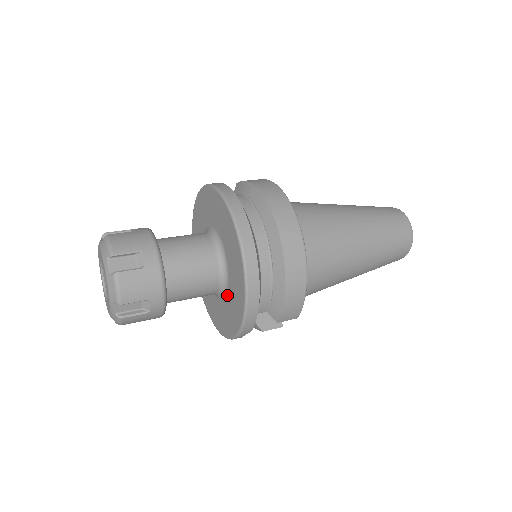
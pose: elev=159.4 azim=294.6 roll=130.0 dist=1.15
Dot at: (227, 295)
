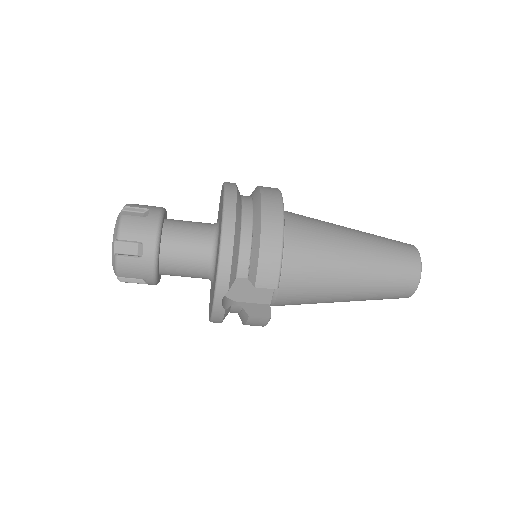
Dot at: (215, 265)
